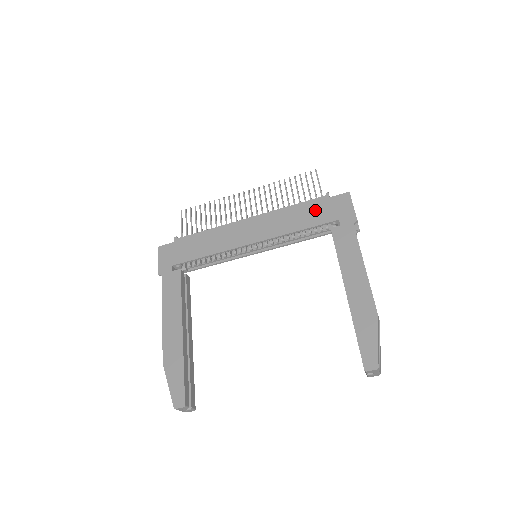
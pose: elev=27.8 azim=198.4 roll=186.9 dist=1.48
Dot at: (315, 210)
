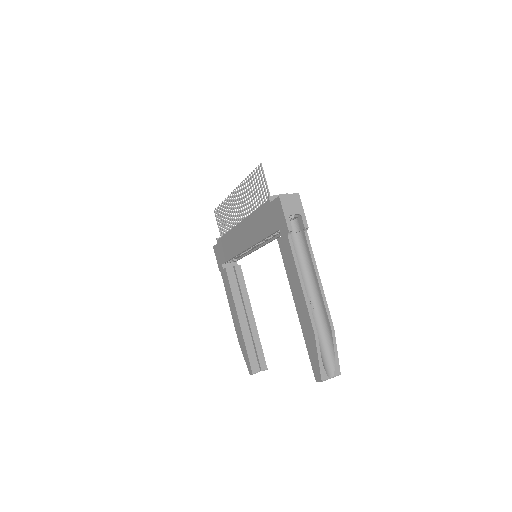
Dot at: (266, 217)
